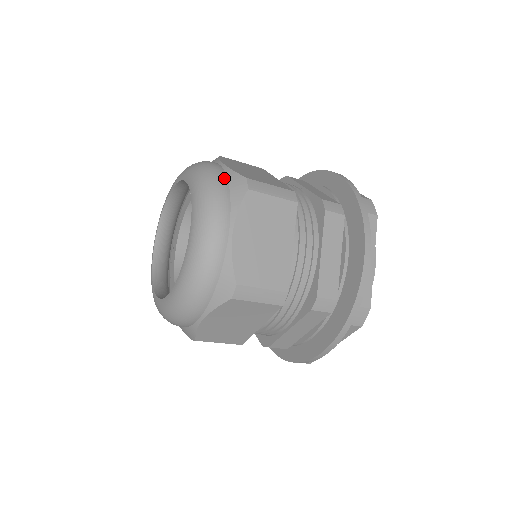
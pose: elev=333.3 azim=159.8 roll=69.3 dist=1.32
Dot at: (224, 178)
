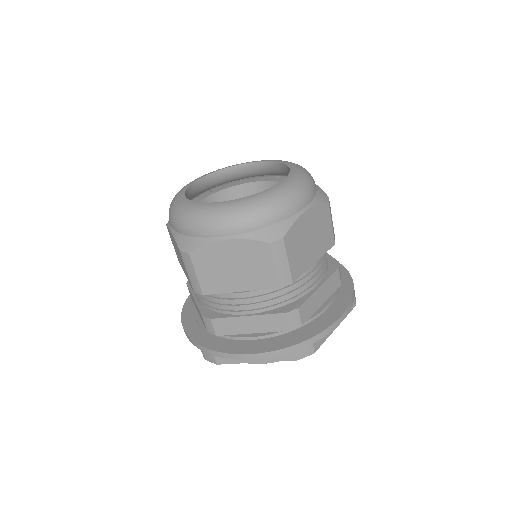
Dot at: occluded
